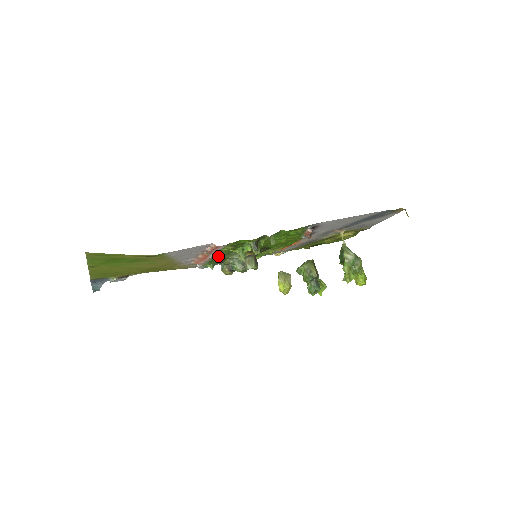
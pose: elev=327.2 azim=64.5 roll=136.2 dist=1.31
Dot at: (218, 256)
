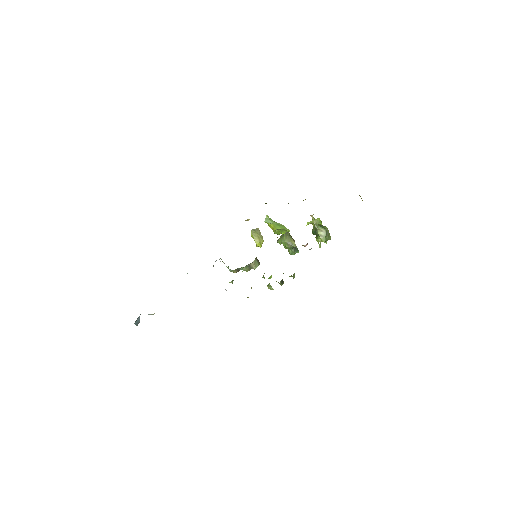
Dot at: occluded
